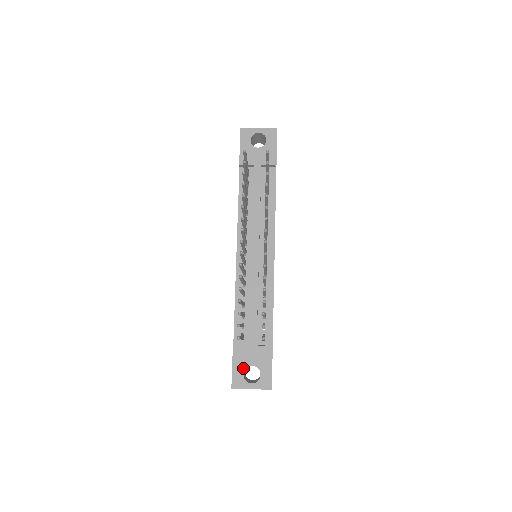
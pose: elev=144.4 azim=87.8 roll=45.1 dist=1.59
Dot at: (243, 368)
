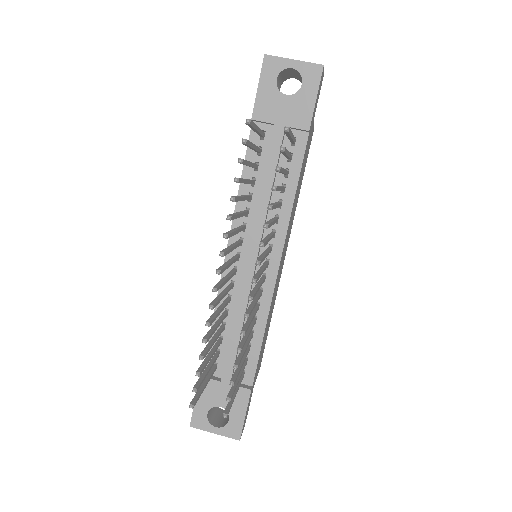
Dot at: (208, 407)
